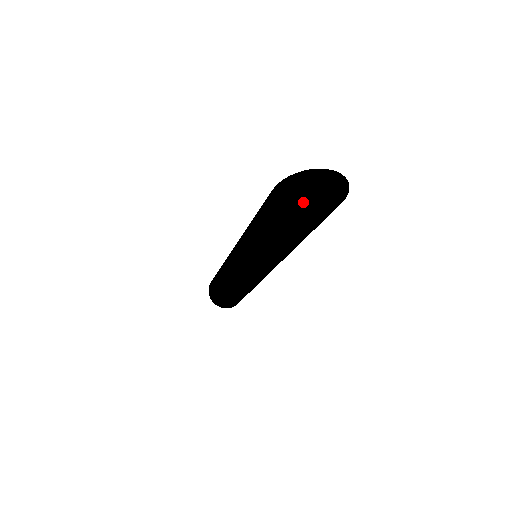
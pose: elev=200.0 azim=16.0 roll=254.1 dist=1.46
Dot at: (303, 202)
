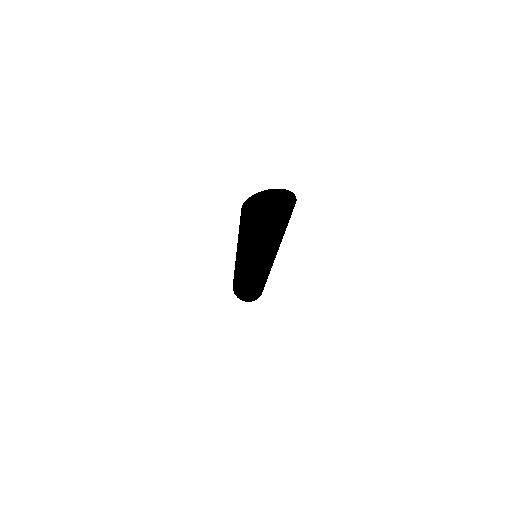
Dot at: occluded
